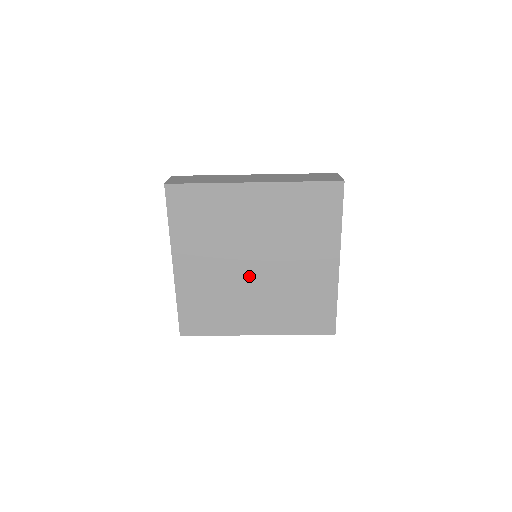
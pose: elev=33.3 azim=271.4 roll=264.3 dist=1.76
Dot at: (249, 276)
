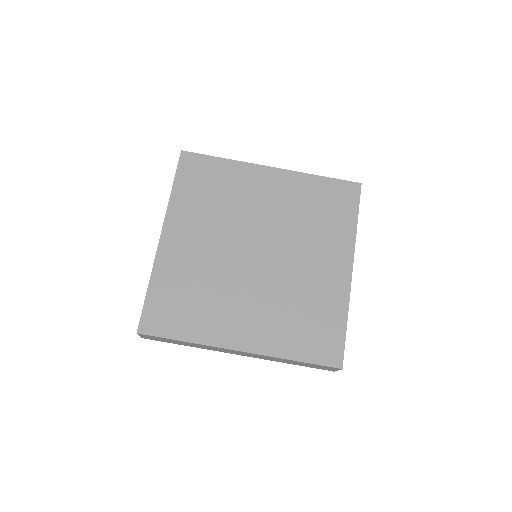
Dot at: (246, 266)
